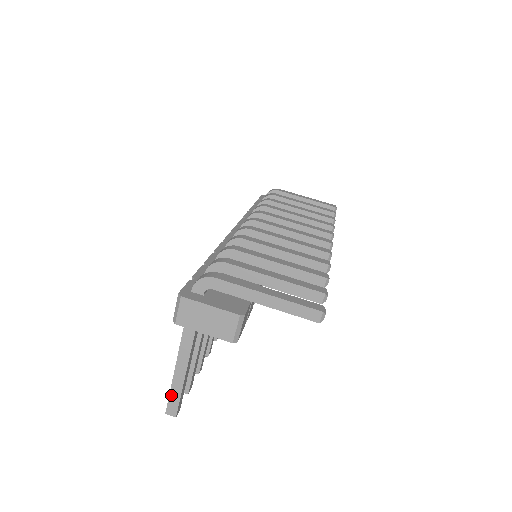
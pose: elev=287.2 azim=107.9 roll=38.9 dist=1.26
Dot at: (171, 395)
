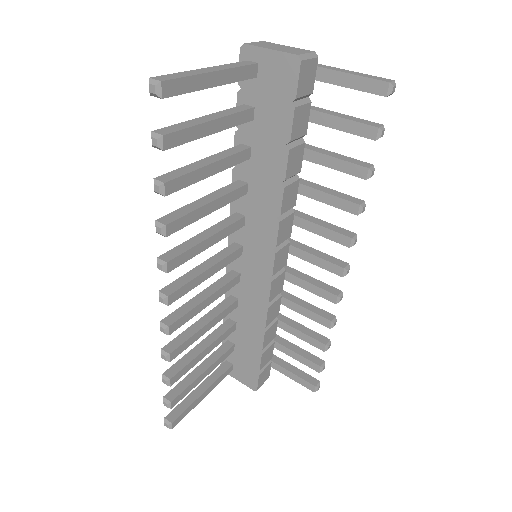
Dot at: (177, 74)
